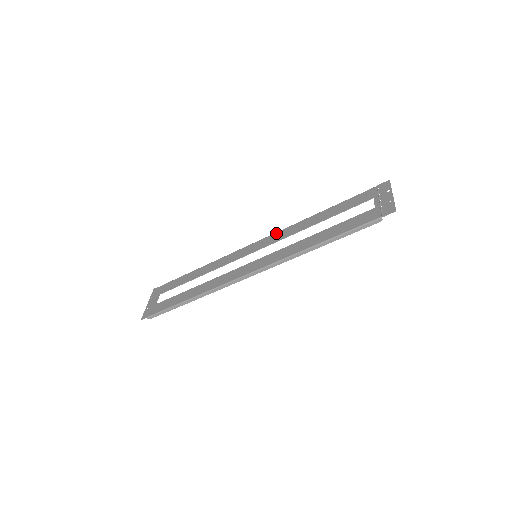
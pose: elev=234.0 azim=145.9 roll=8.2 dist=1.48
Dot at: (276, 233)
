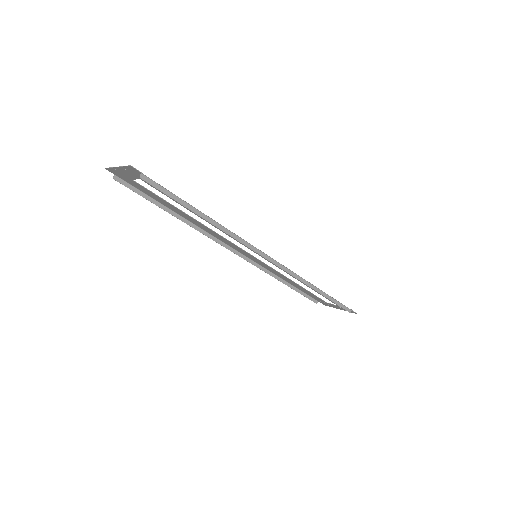
Dot at: (257, 262)
